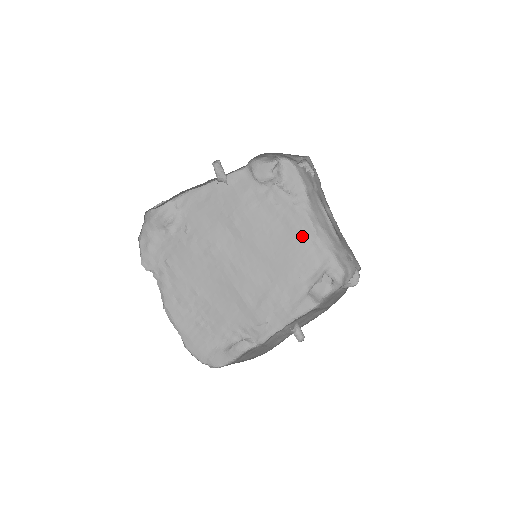
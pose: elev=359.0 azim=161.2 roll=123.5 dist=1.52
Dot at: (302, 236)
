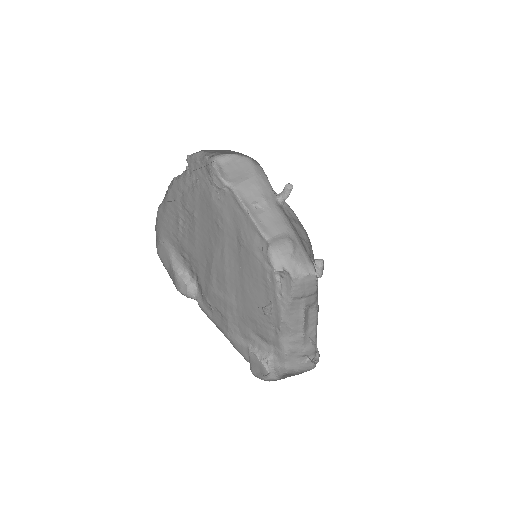
Dot at: (271, 315)
